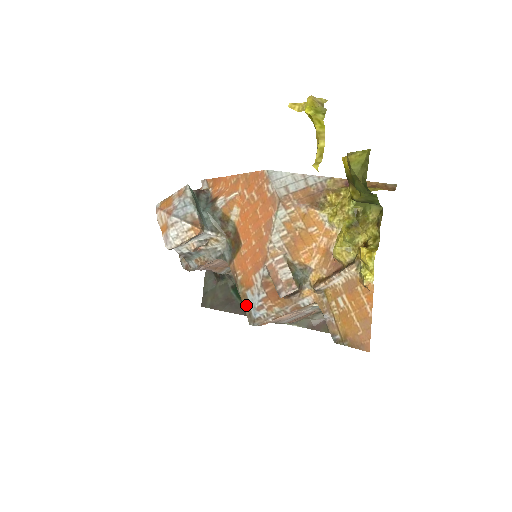
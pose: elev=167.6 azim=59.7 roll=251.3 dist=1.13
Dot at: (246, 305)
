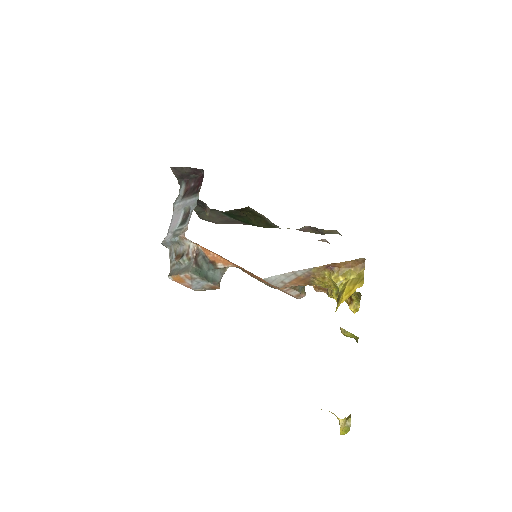
Dot at: (265, 284)
